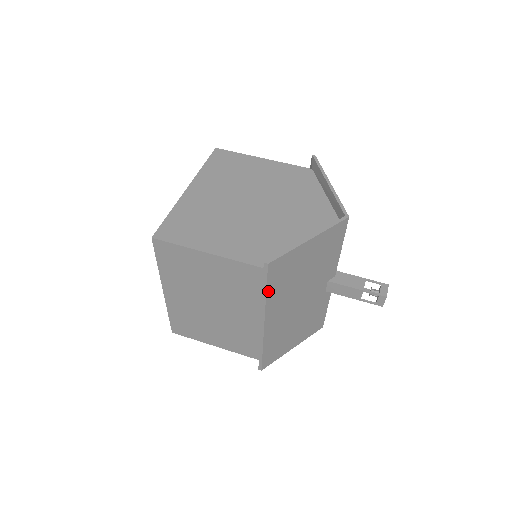
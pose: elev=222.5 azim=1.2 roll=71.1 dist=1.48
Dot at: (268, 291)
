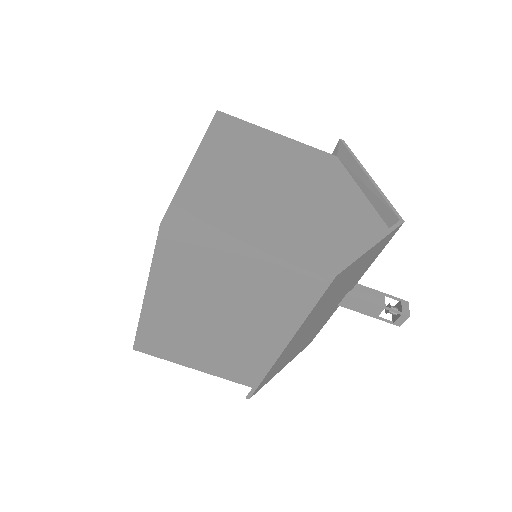
Dot at: (313, 309)
